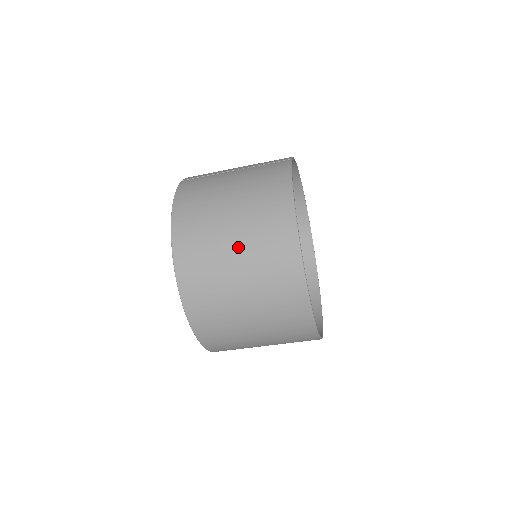
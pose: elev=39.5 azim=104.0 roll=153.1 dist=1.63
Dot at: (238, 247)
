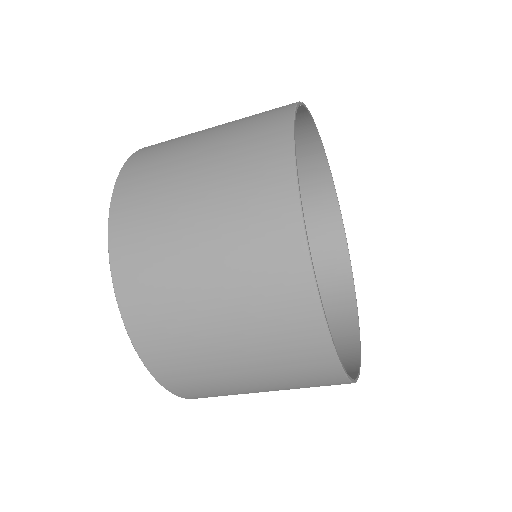
Dot at: (203, 216)
